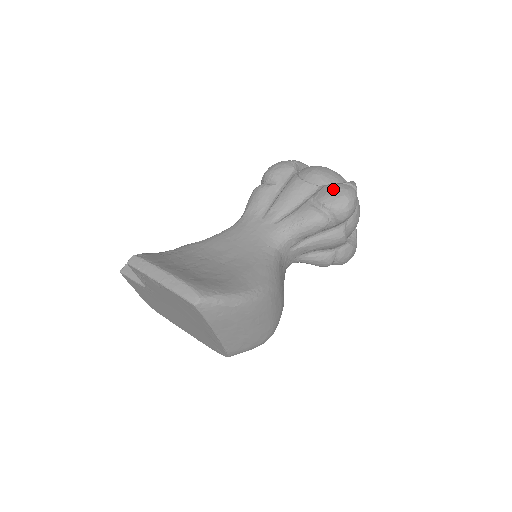
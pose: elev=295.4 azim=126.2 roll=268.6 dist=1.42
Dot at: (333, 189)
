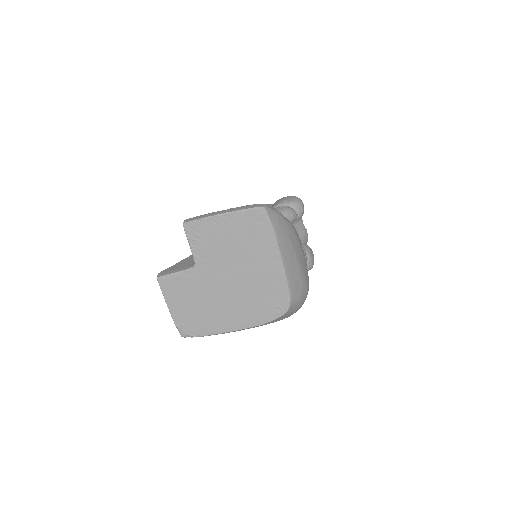
Dot at: (284, 197)
